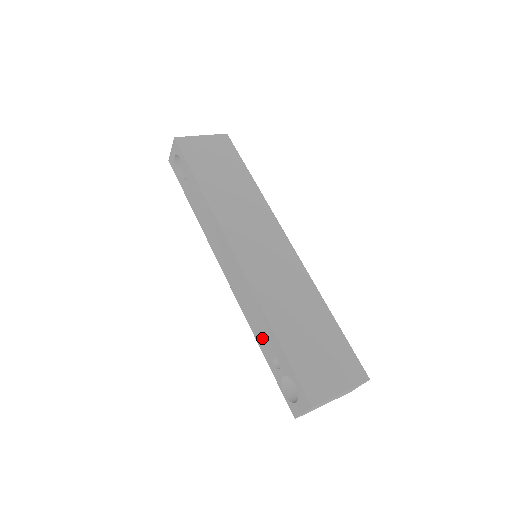
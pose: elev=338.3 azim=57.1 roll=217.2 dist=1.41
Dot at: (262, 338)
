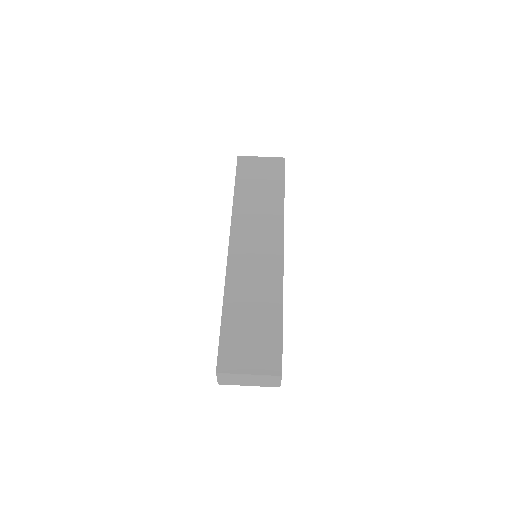
Dot at: occluded
